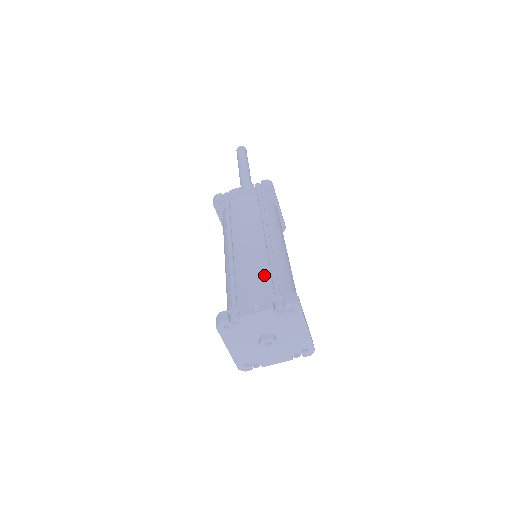
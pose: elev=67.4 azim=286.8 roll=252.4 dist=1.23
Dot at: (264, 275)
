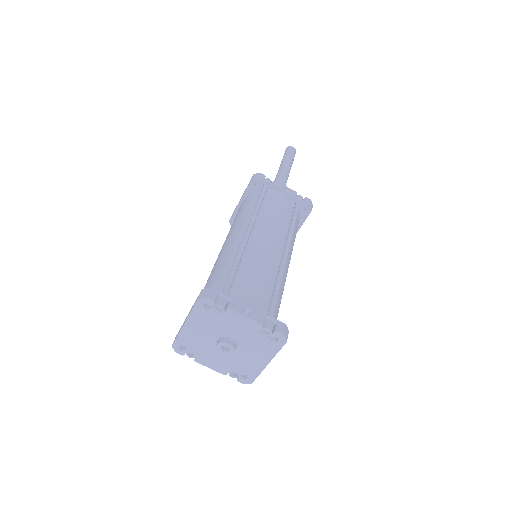
Dot at: (268, 285)
